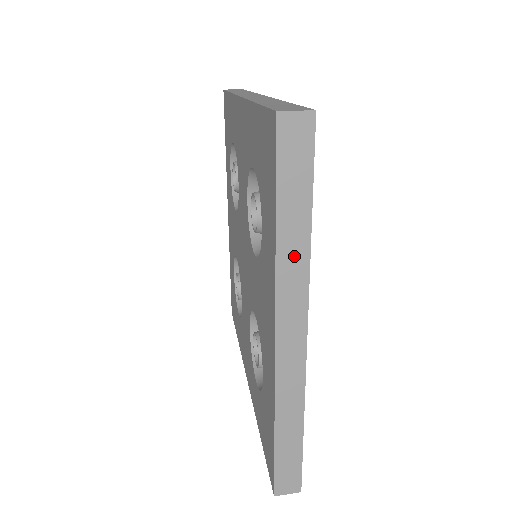
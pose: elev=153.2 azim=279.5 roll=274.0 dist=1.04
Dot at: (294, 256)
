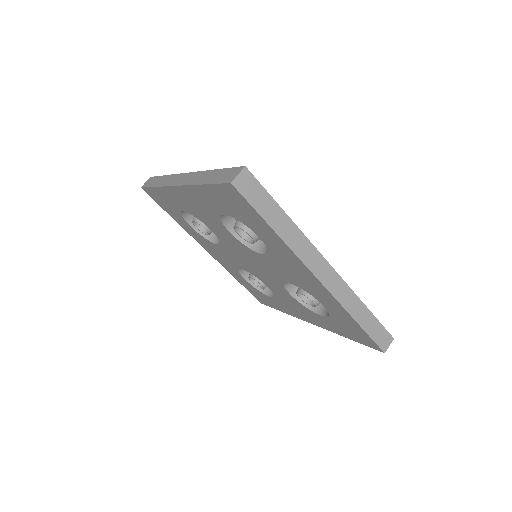
Dot at: (292, 235)
